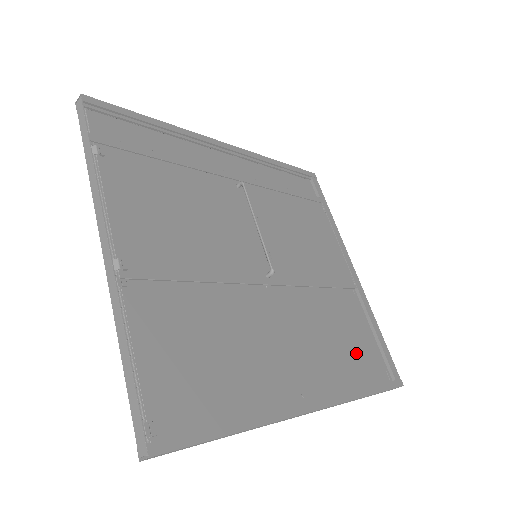
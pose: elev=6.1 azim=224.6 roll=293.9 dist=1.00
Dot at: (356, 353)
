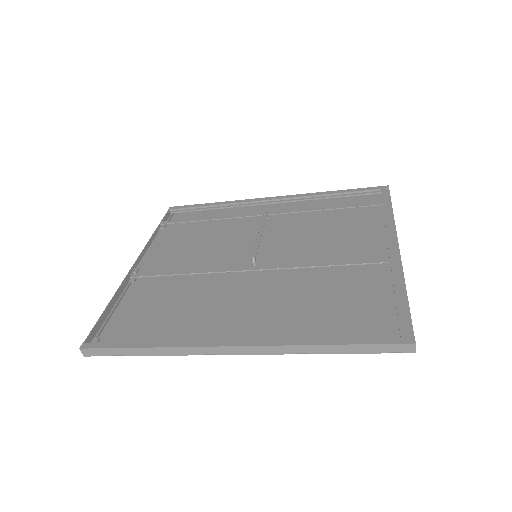
Dot at: (348, 315)
